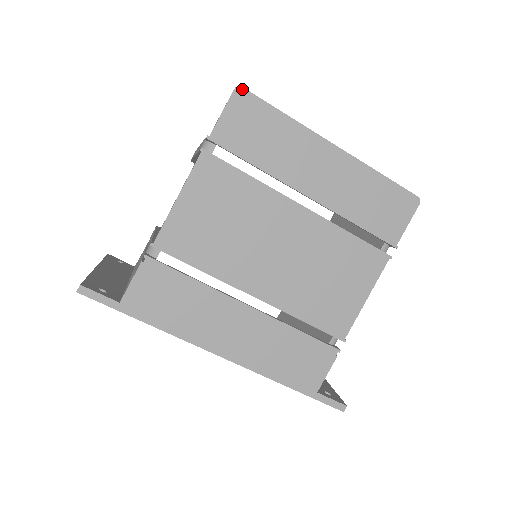
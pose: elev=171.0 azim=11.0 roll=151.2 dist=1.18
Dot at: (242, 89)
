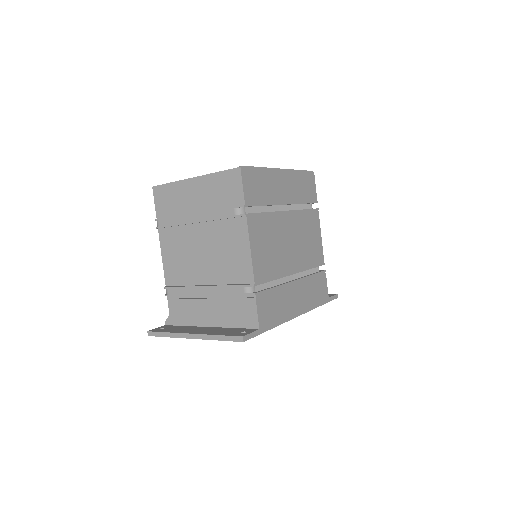
Dot at: (243, 167)
